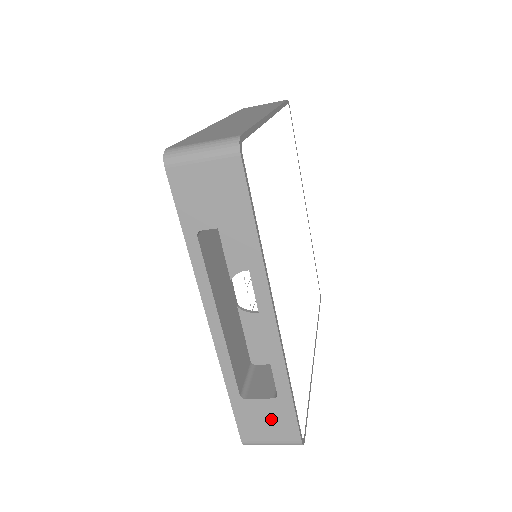
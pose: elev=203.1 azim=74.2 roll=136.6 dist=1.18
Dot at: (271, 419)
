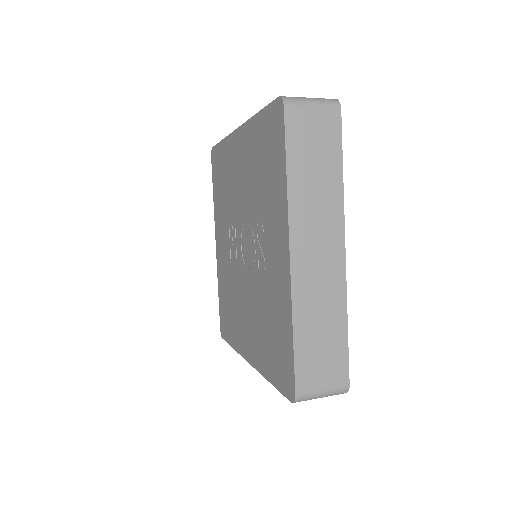
Dot at: occluded
